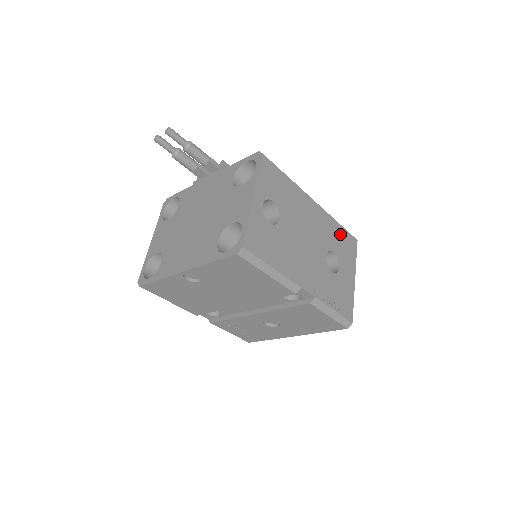
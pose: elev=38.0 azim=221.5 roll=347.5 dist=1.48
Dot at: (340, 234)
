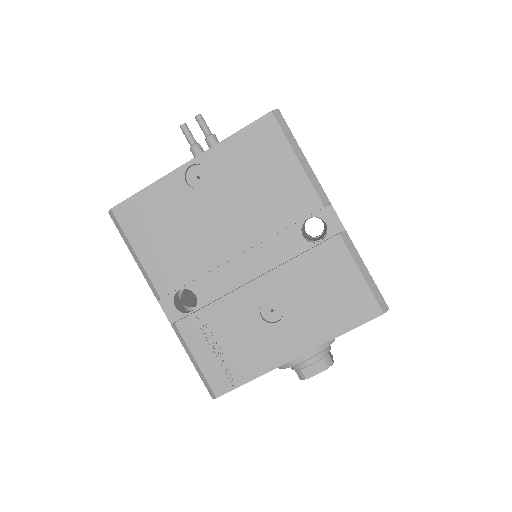
Dot at: occluded
